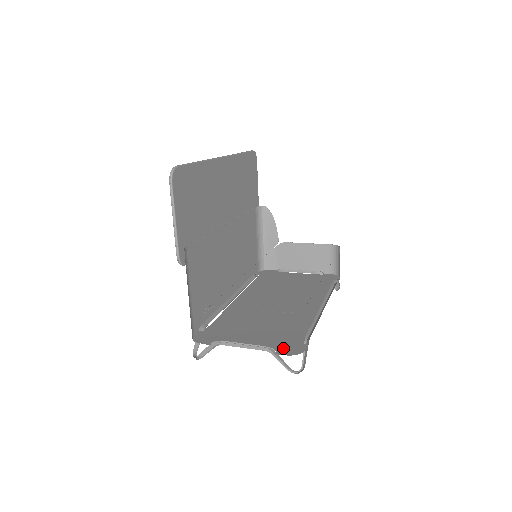
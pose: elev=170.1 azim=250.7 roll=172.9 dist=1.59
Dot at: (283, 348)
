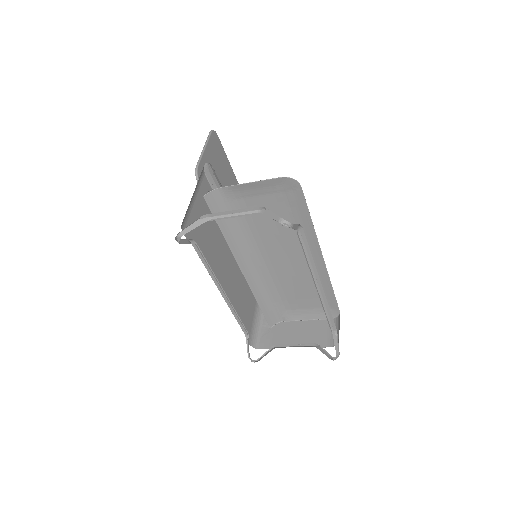
Dot at: occluded
